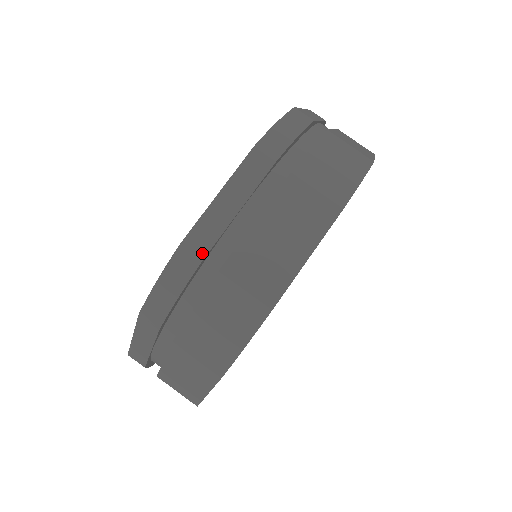
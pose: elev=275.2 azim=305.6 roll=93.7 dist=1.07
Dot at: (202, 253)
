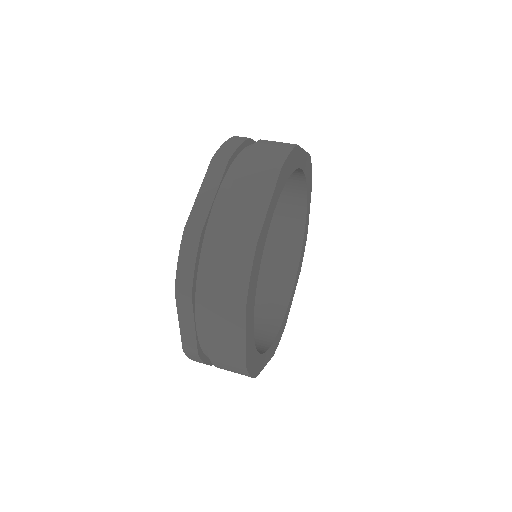
Dot at: (248, 138)
